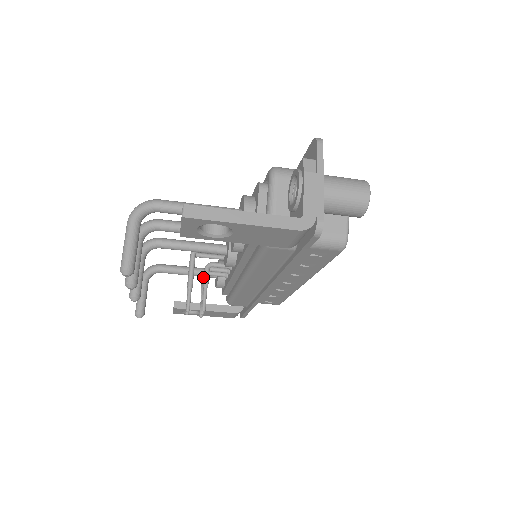
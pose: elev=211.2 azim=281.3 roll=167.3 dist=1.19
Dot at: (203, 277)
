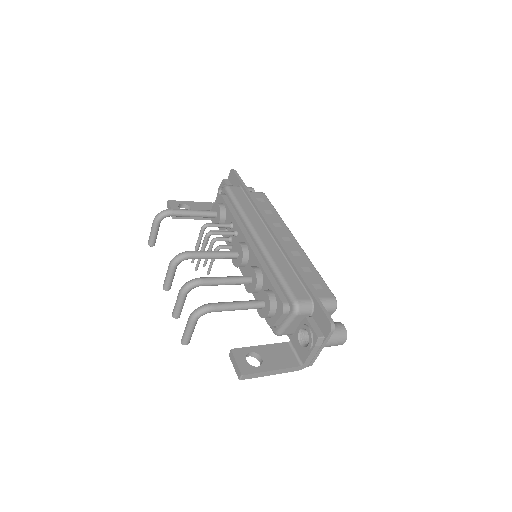
Dot at: (210, 246)
